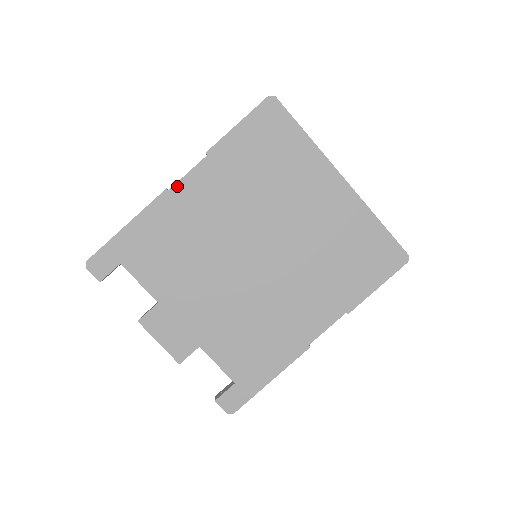
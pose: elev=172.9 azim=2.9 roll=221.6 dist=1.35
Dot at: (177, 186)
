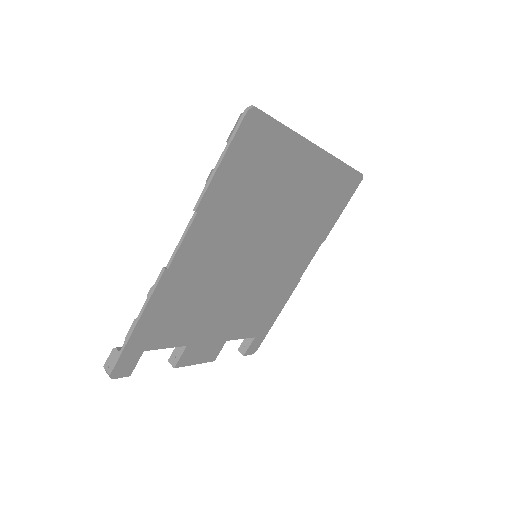
Dot at: (175, 259)
